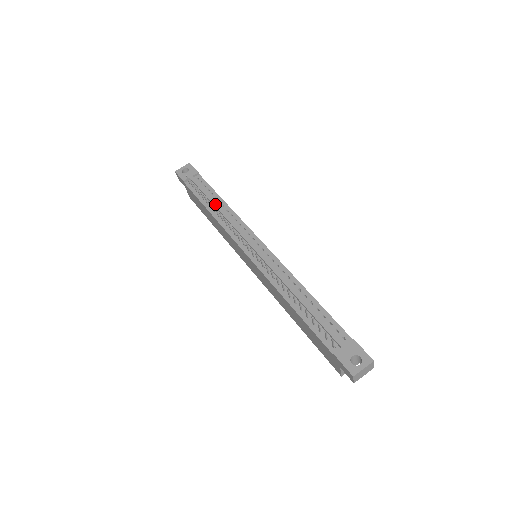
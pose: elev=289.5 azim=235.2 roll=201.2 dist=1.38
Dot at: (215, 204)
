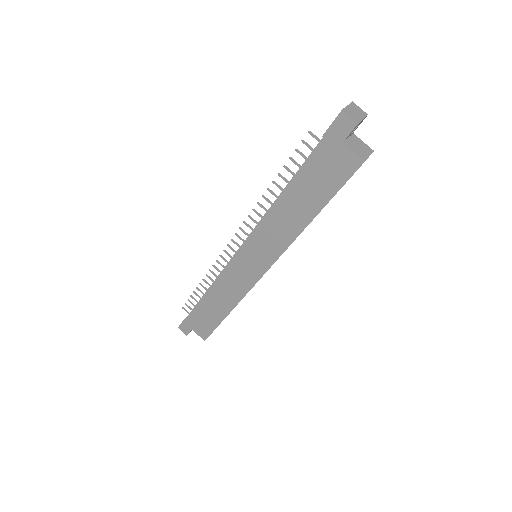
Dot at: occluded
